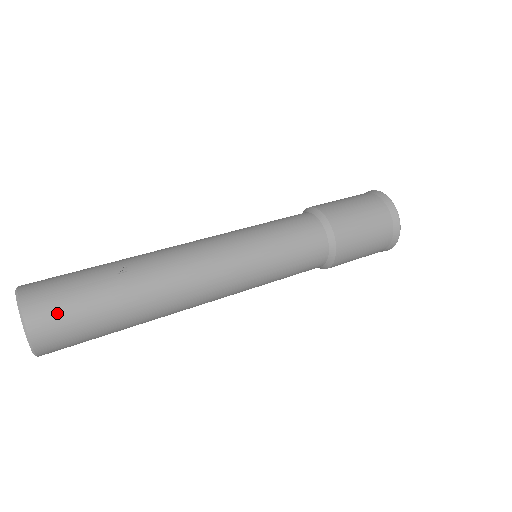
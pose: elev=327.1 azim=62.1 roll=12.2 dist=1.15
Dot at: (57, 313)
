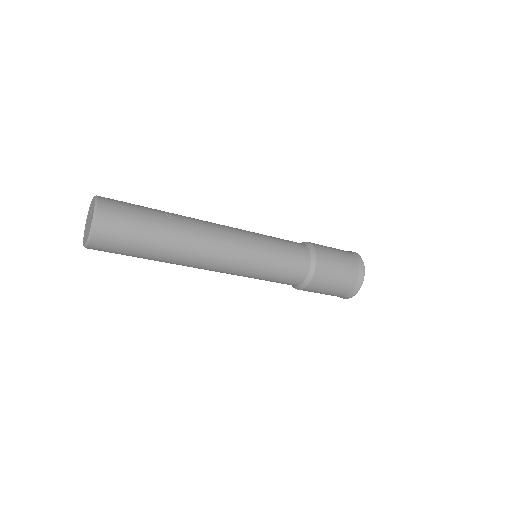
Dot at: (118, 220)
